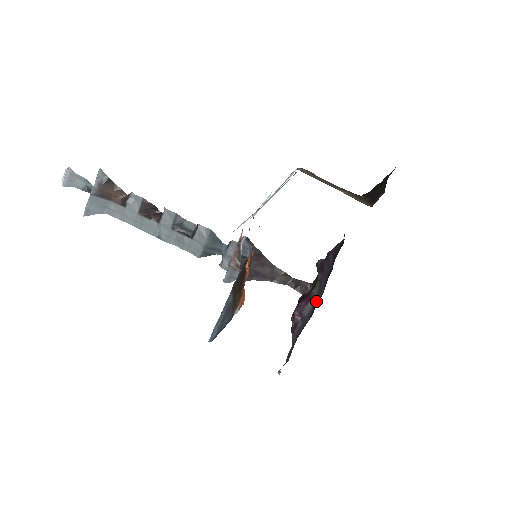
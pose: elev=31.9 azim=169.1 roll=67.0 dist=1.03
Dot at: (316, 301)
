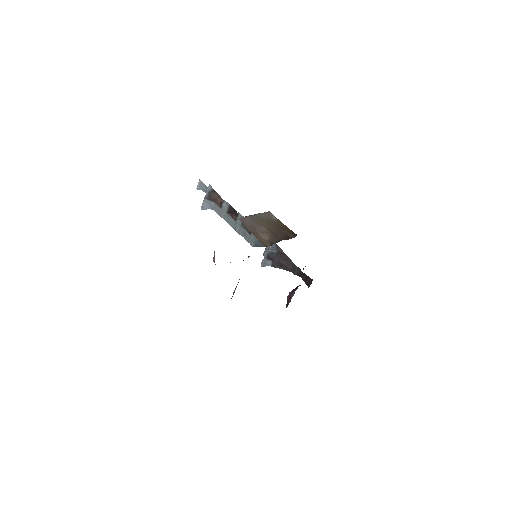
Dot at: occluded
